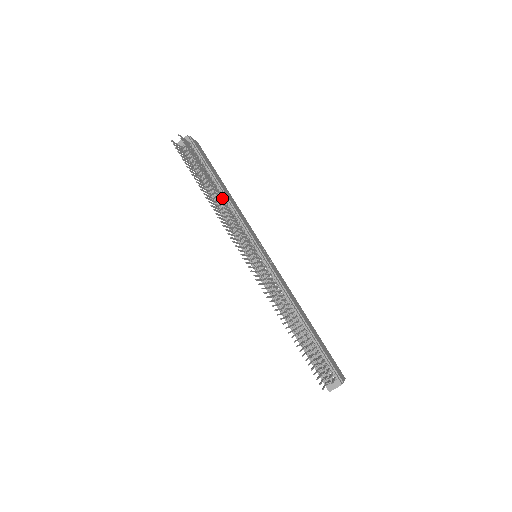
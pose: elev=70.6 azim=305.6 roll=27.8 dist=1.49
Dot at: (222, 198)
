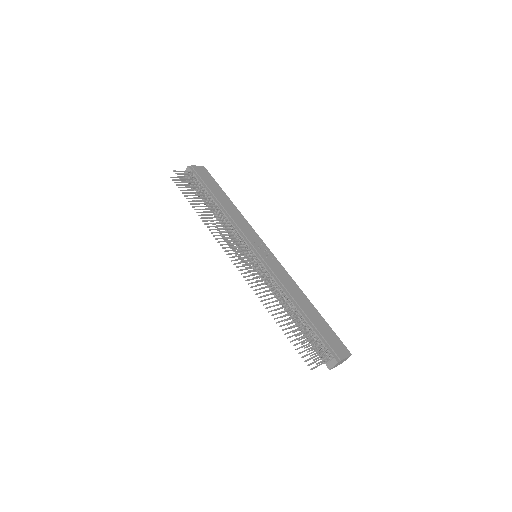
Dot at: (217, 214)
